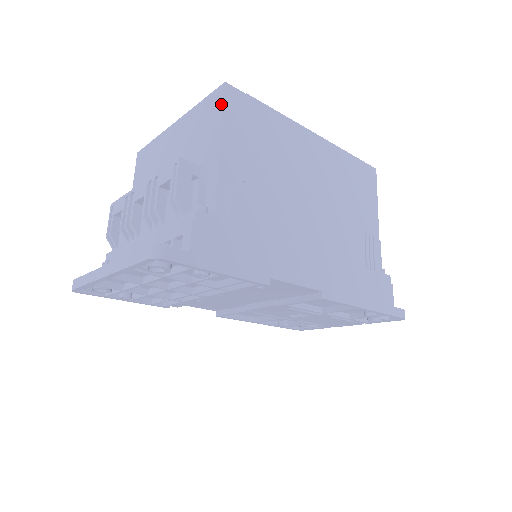
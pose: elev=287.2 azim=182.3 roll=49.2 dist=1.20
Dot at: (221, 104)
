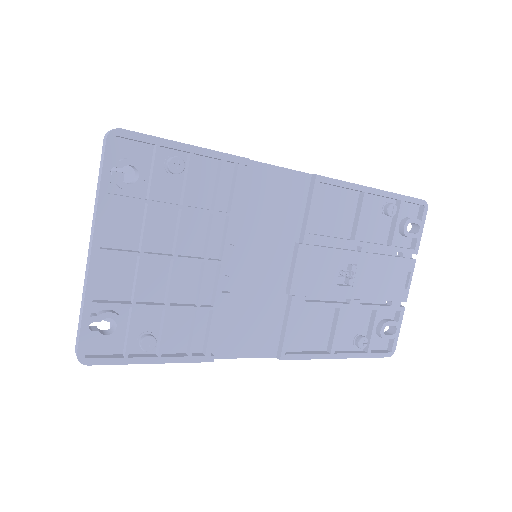
Dot at: occluded
